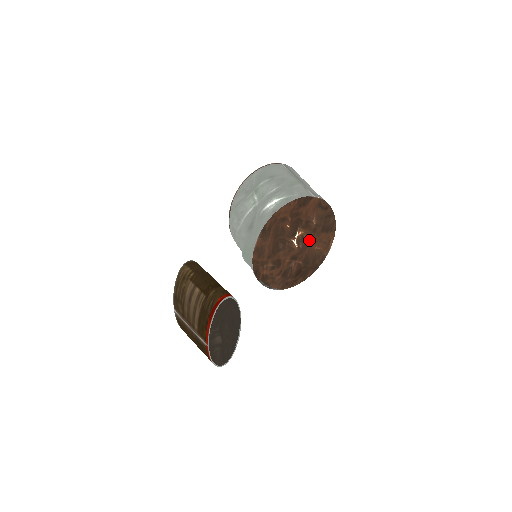
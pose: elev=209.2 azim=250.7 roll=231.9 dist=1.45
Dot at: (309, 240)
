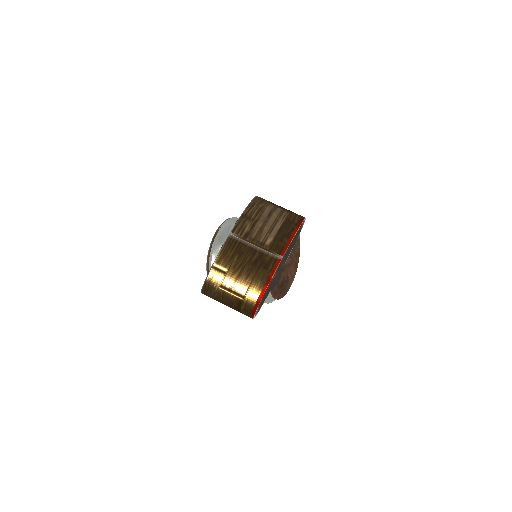
Dot at: (294, 259)
